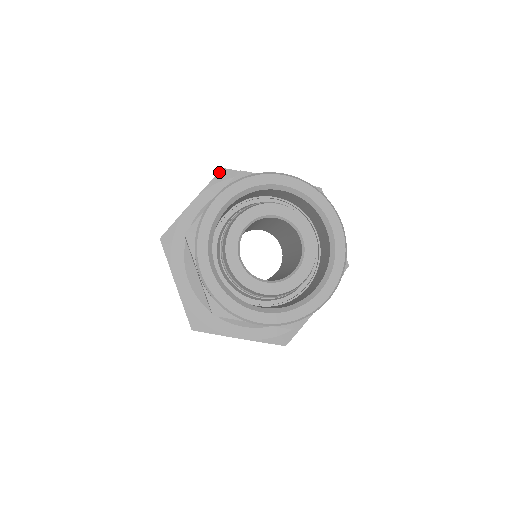
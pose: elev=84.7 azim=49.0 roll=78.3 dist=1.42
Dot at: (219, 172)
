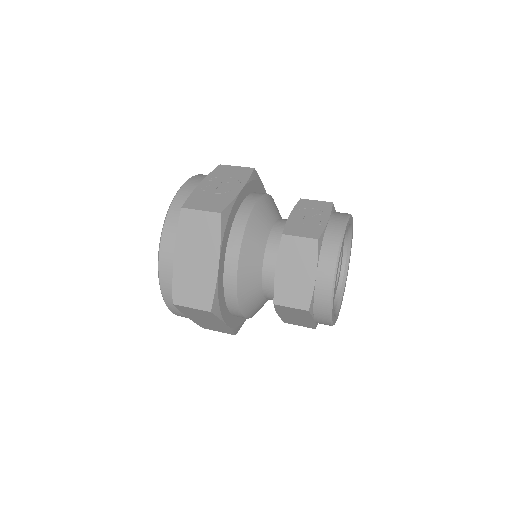
Dot at: (253, 170)
